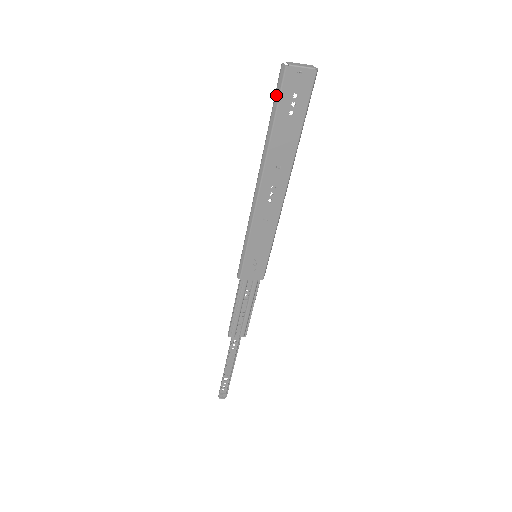
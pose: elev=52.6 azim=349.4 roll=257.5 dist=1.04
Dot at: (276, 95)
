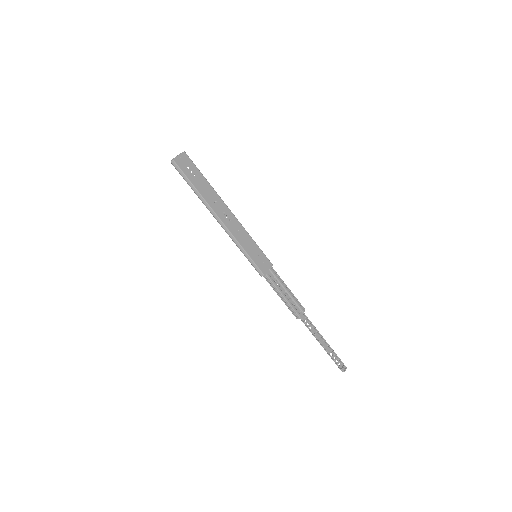
Dot at: (182, 175)
